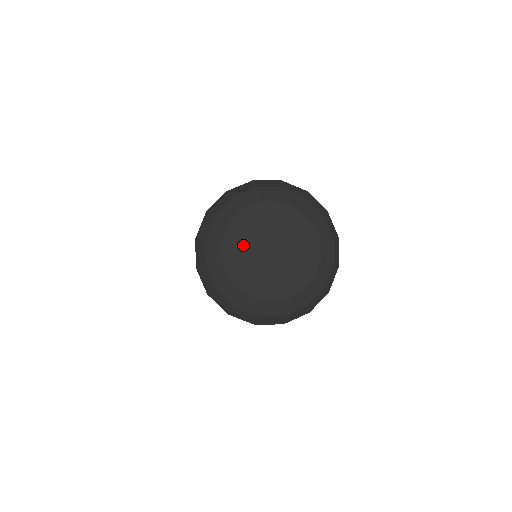
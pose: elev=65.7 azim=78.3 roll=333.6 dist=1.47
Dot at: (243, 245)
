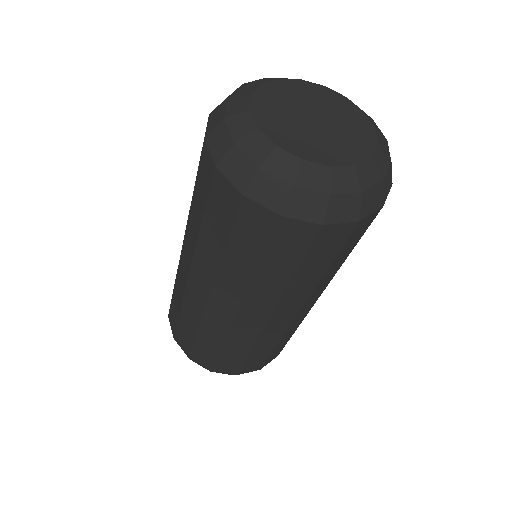
Dot at: (278, 105)
